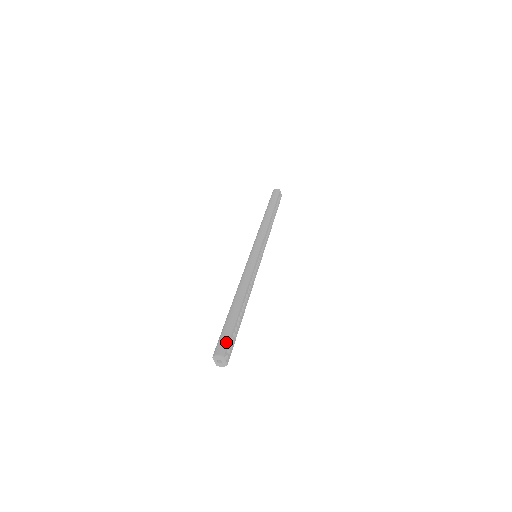
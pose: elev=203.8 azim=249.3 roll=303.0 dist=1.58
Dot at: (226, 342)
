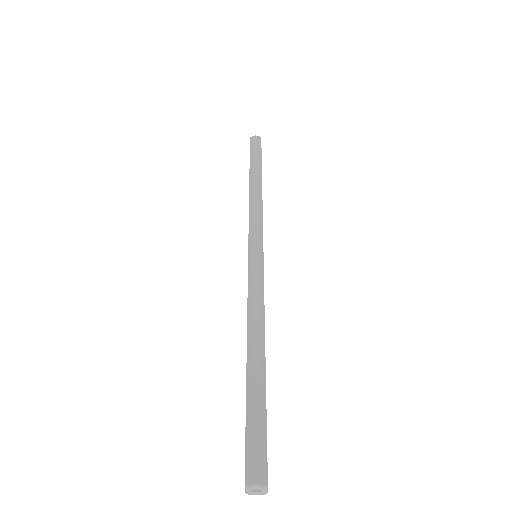
Dot at: (264, 451)
